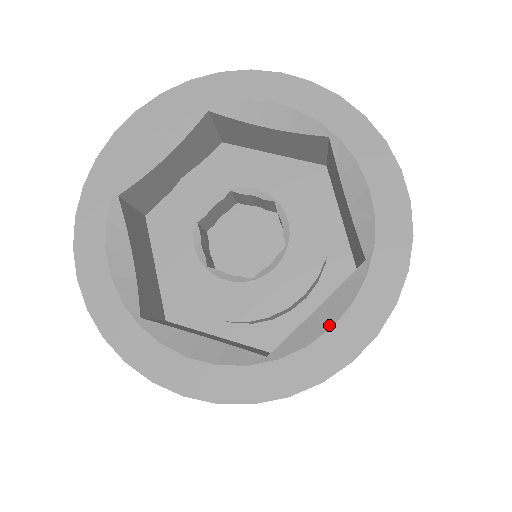
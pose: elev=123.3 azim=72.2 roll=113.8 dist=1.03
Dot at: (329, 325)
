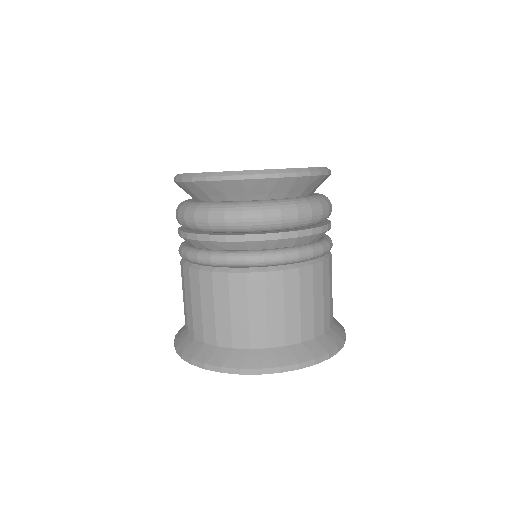
Dot at: occluded
